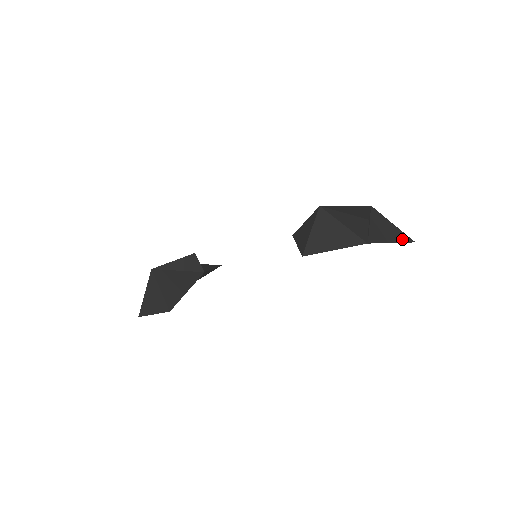
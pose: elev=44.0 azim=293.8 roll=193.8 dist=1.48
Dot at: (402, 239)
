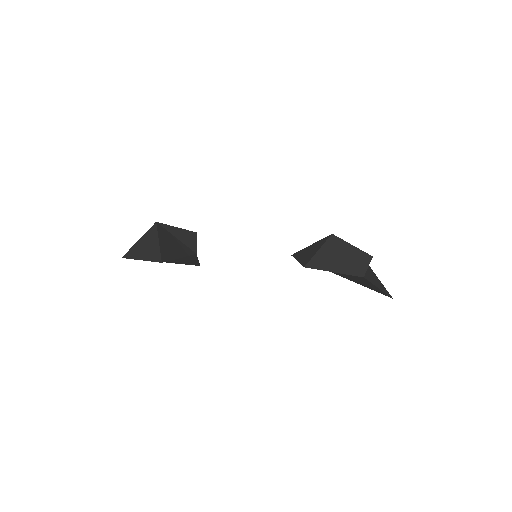
Dot at: (385, 291)
